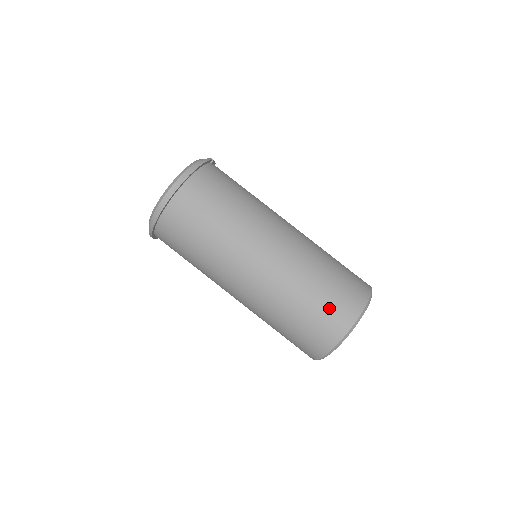
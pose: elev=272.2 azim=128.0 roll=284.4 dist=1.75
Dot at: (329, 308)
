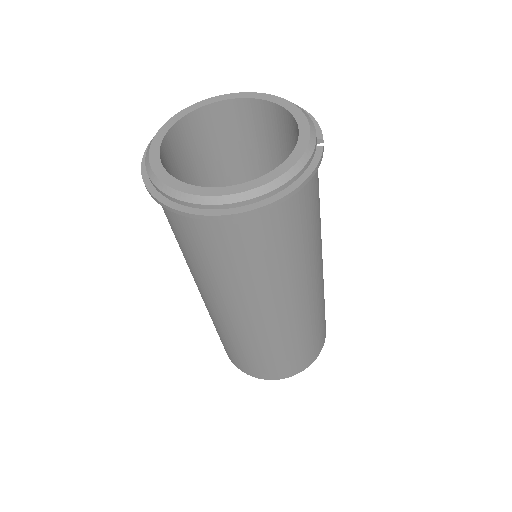
Dot at: (284, 364)
